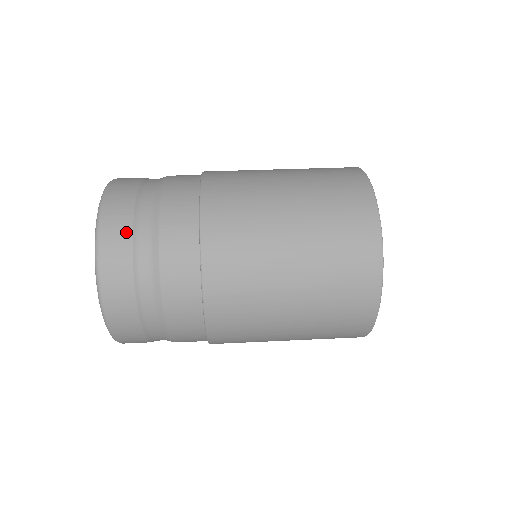
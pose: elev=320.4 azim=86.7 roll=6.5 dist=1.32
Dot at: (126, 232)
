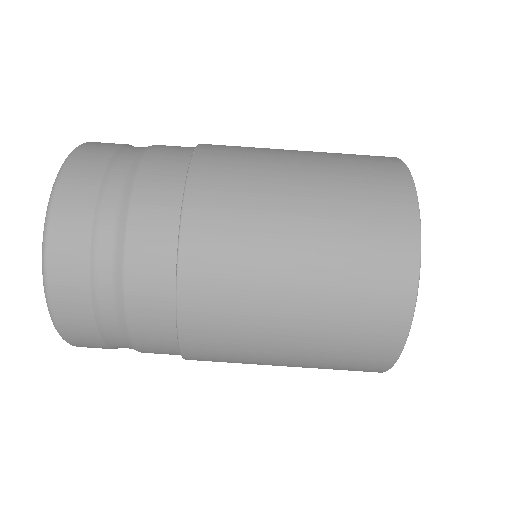
Dot at: occluded
